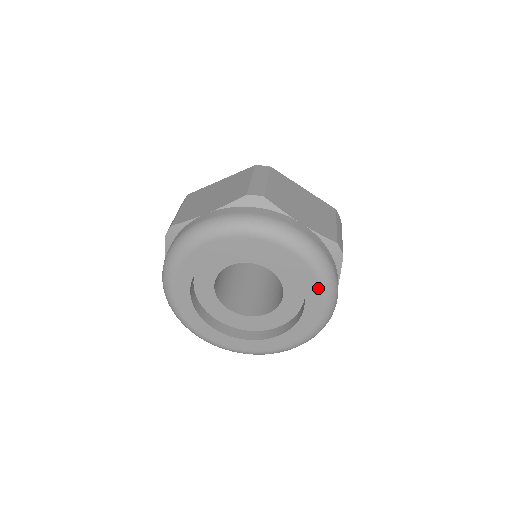
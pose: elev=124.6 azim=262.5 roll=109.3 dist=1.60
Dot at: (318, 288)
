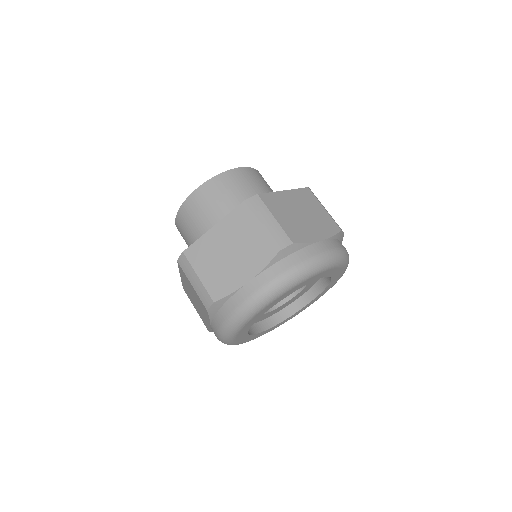
Dot at: (342, 271)
